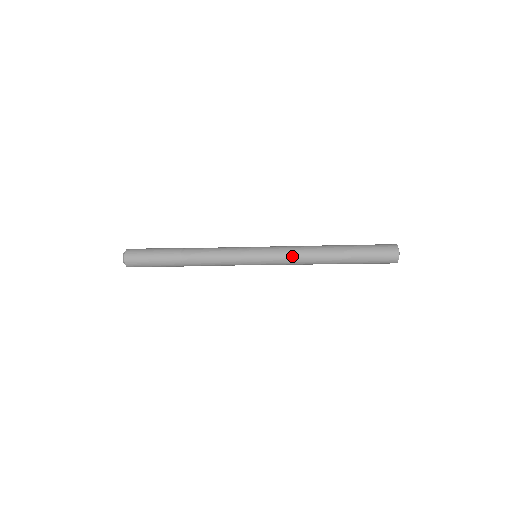
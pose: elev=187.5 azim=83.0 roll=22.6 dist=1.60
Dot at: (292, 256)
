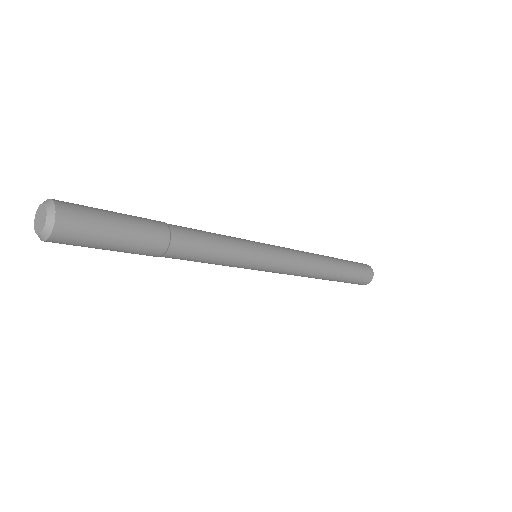
Dot at: (301, 257)
